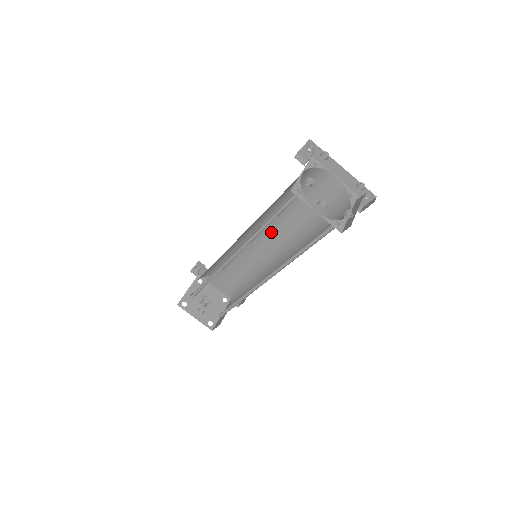
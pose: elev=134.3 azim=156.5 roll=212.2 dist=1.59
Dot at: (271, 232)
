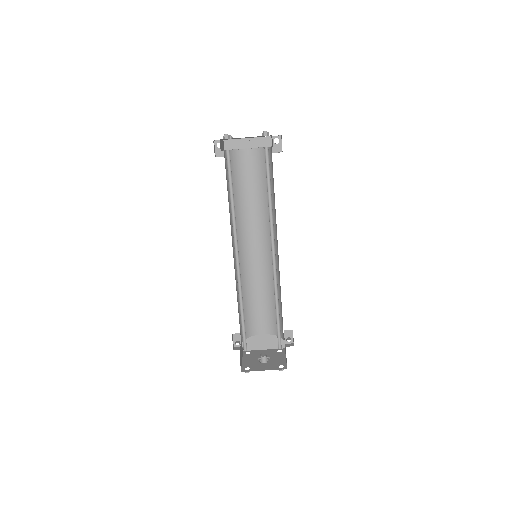
Dot at: (253, 238)
